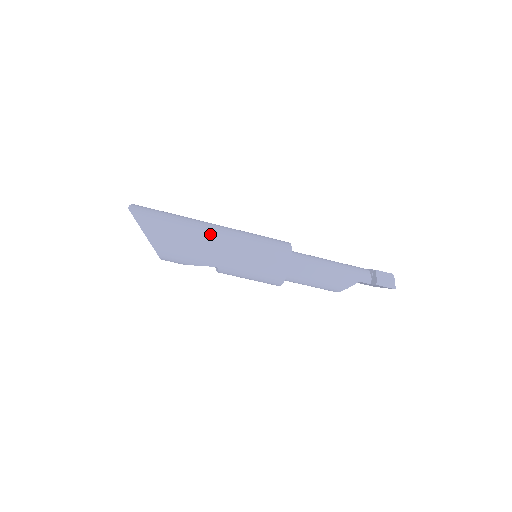
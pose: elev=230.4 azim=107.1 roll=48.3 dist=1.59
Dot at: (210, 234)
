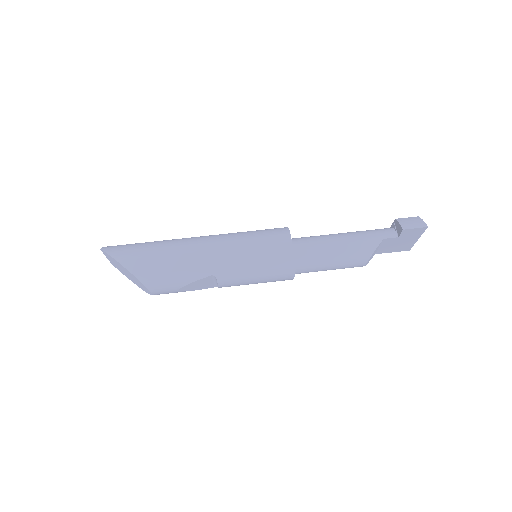
Dot at: (192, 242)
